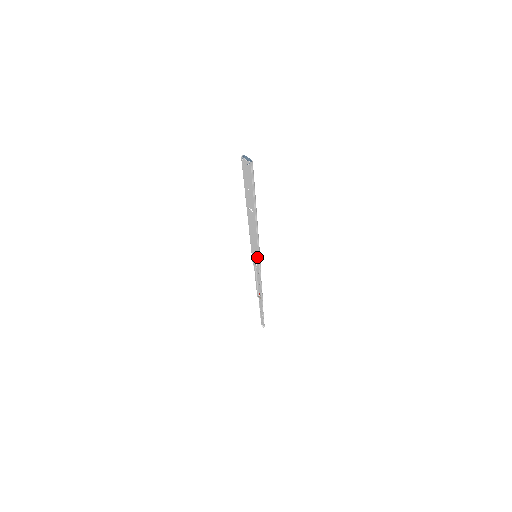
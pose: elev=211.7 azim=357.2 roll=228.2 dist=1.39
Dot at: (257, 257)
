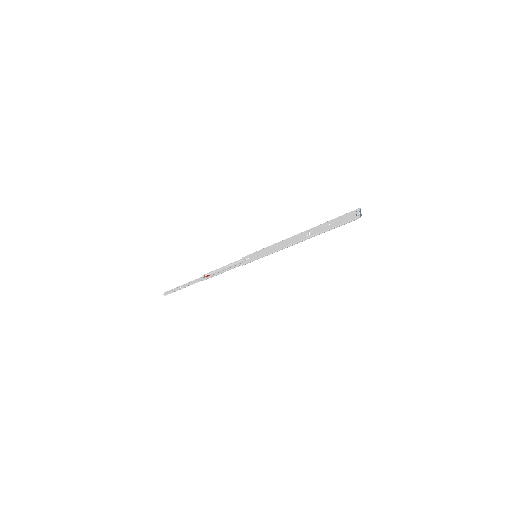
Dot at: (256, 257)
